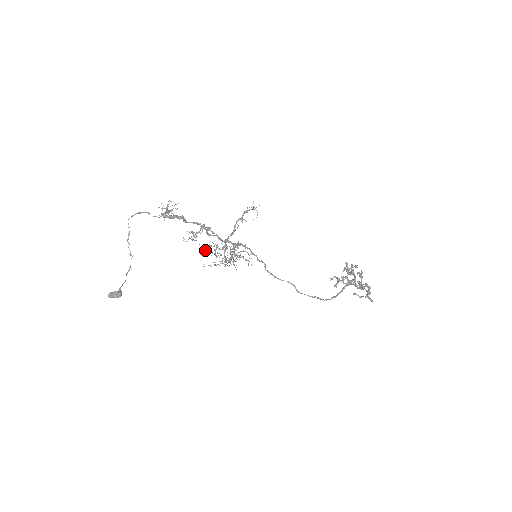
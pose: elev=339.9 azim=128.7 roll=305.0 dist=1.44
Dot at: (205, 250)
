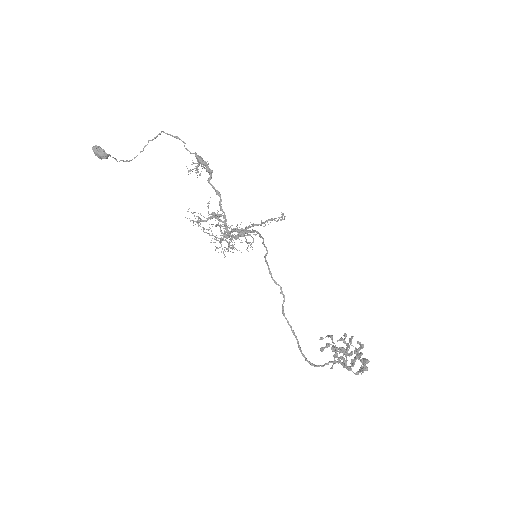
Dot at: occluded
